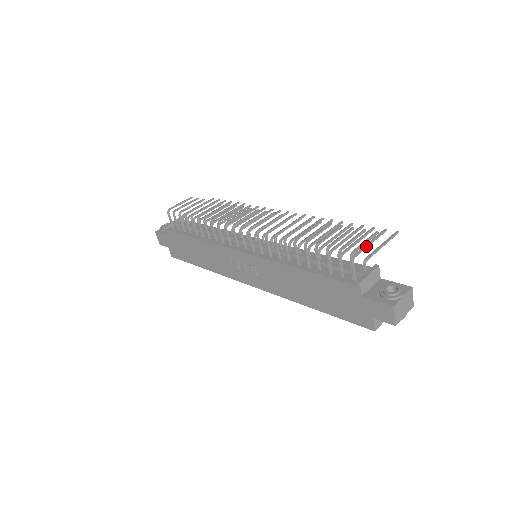
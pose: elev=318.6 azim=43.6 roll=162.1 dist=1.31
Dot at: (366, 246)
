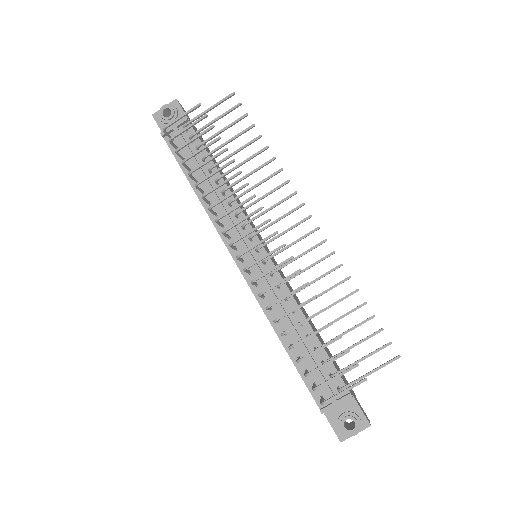
Dot at: occluded
